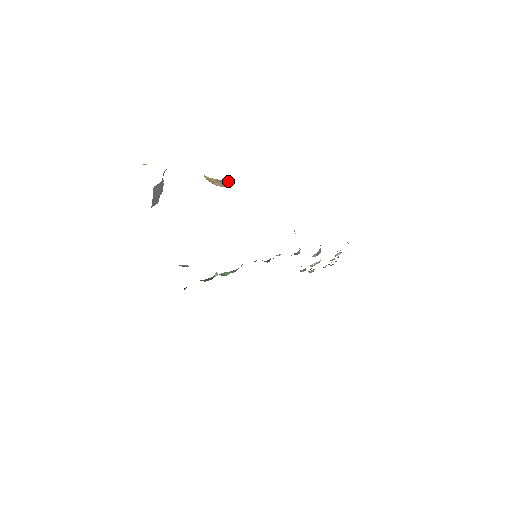
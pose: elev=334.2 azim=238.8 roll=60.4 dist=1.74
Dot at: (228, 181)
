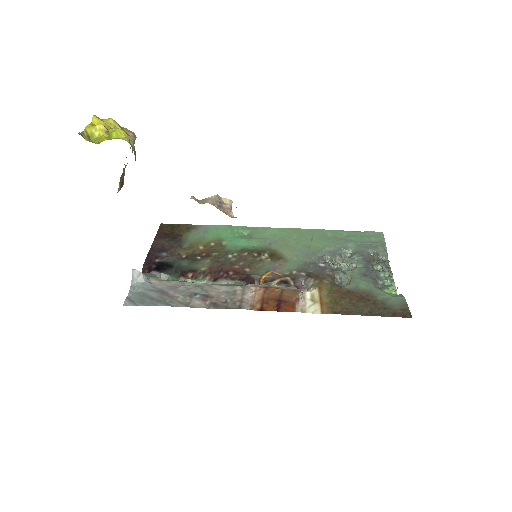
Dot at: occluded
